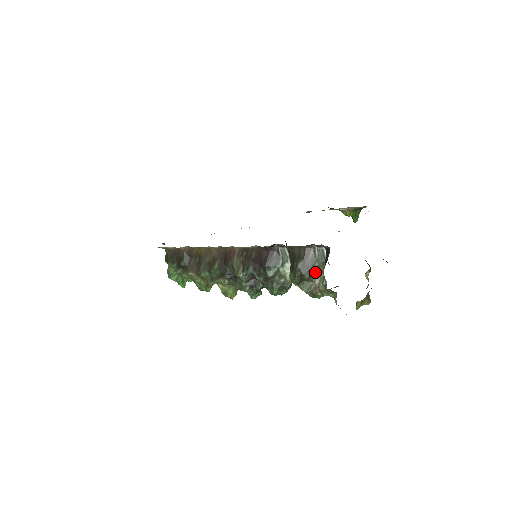
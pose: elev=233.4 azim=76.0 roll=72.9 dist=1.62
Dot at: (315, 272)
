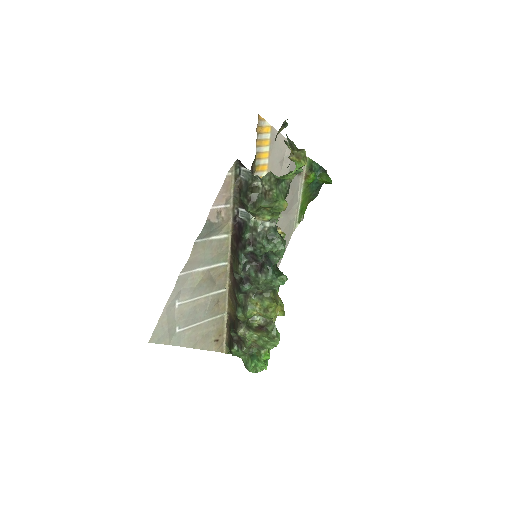
Dot at: (256, 188)
